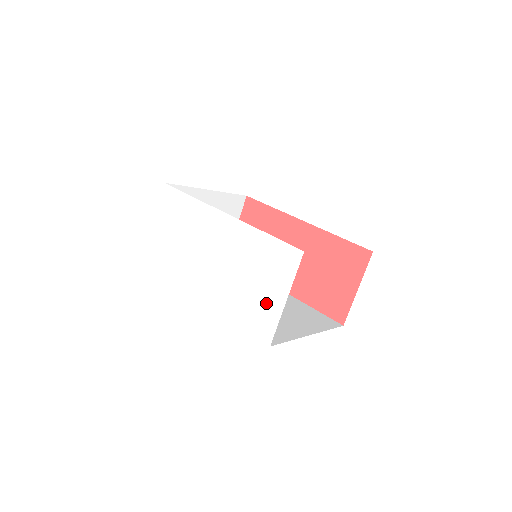
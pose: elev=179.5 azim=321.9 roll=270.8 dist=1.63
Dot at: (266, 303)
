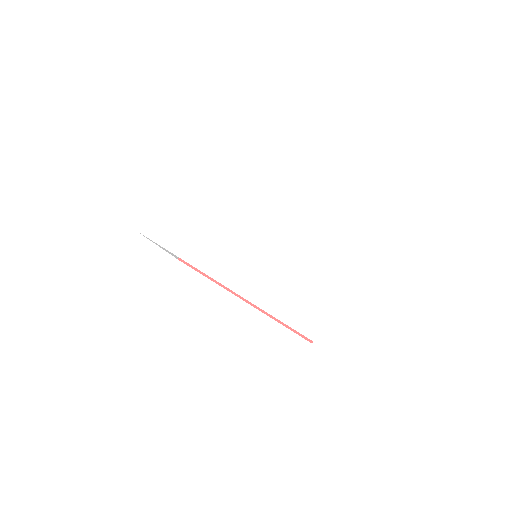
Dot at: (315, 296)
